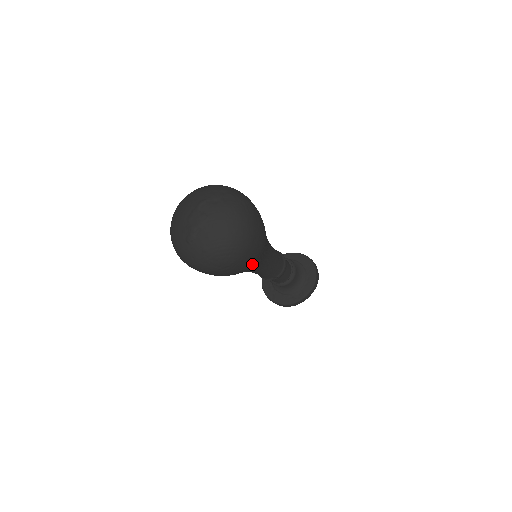
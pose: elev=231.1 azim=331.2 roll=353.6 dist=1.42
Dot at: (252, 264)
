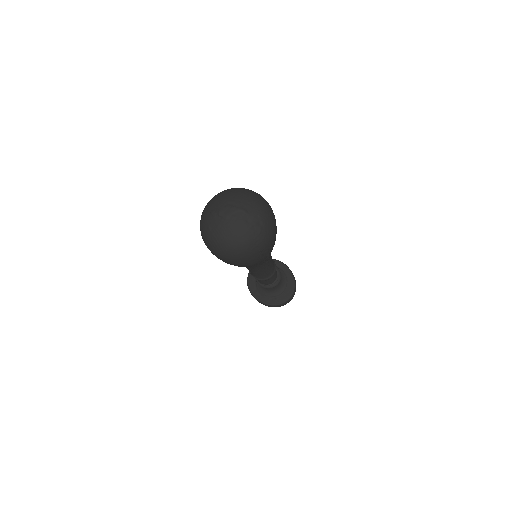
Dot at: occluded
